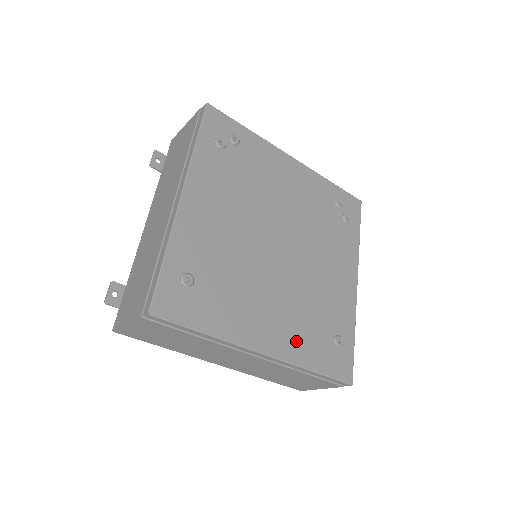
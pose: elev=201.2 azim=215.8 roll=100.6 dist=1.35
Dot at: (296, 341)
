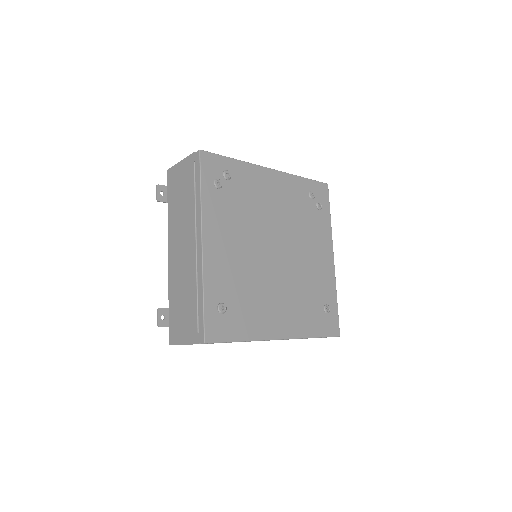
Dot at: (299, 321)
